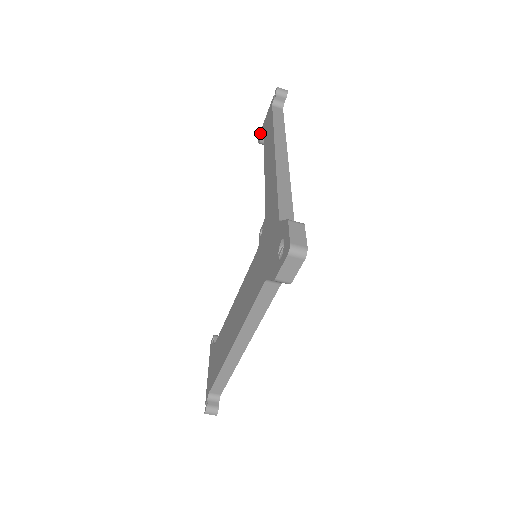
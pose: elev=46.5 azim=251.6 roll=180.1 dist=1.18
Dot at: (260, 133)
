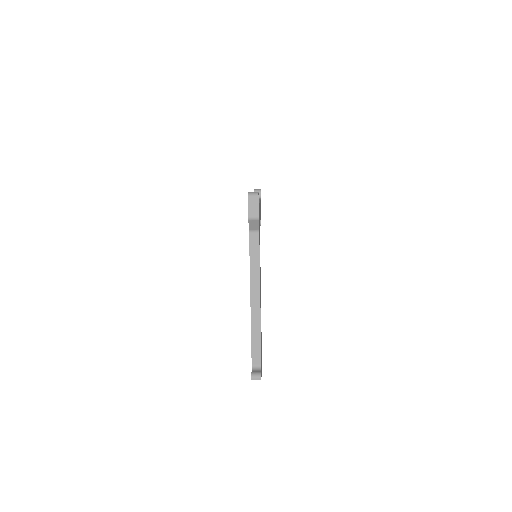
Dot at: occluded
